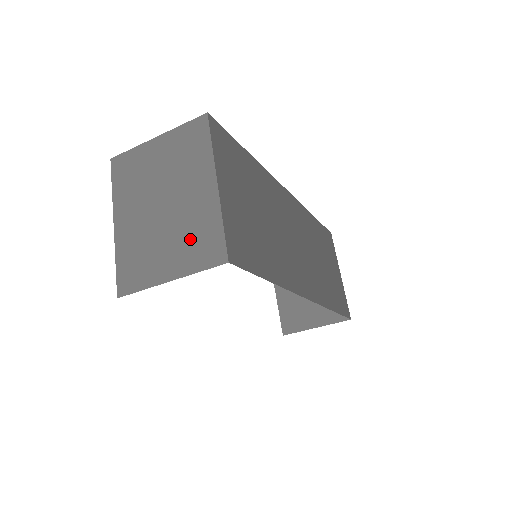
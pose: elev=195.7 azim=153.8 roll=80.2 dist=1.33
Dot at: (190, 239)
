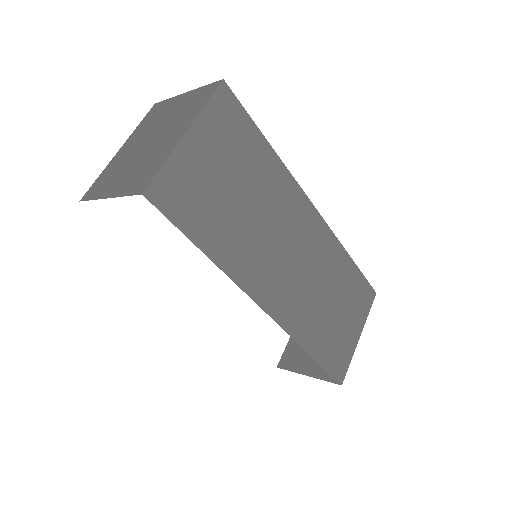
Dot at: (140, 170)
